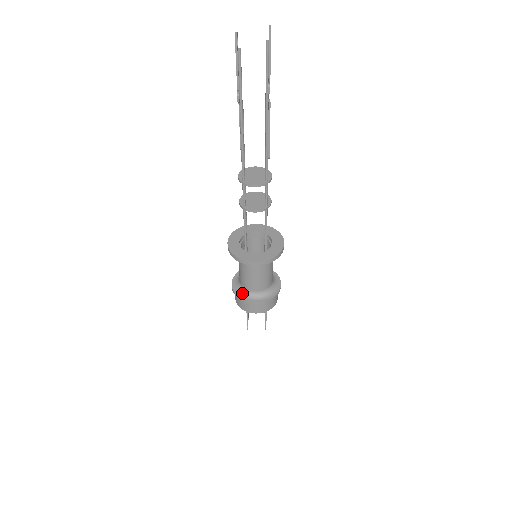
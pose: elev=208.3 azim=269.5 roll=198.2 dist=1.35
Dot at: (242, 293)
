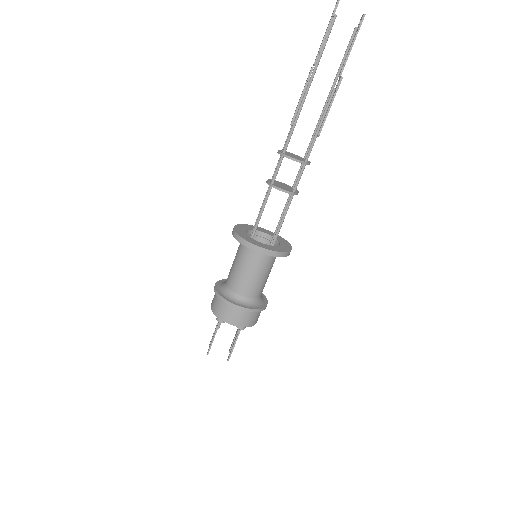
Dot at: (225, 294)
